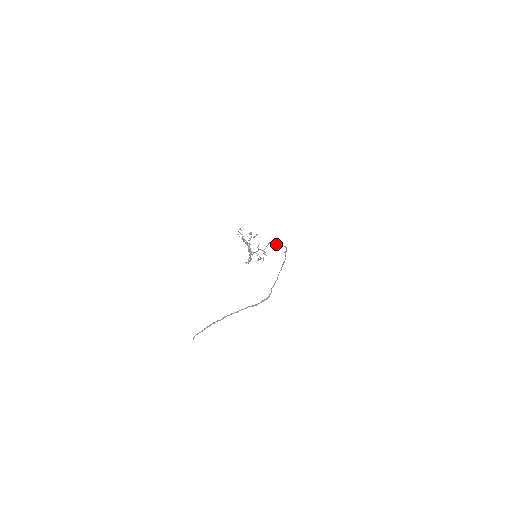
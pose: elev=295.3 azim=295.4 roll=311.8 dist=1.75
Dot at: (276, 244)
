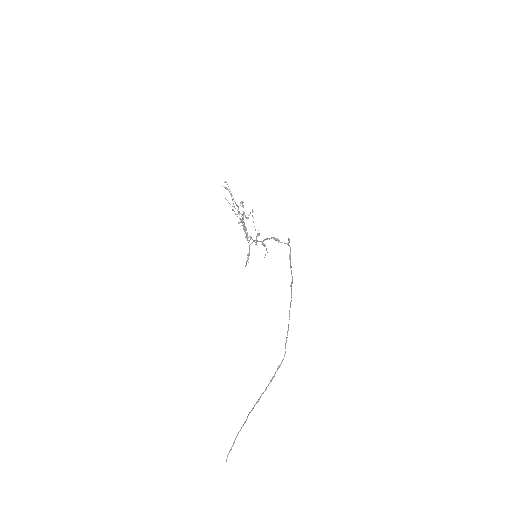
Dot at: occluded
